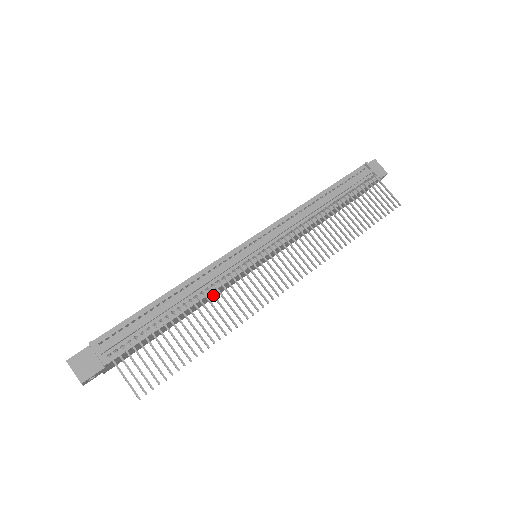
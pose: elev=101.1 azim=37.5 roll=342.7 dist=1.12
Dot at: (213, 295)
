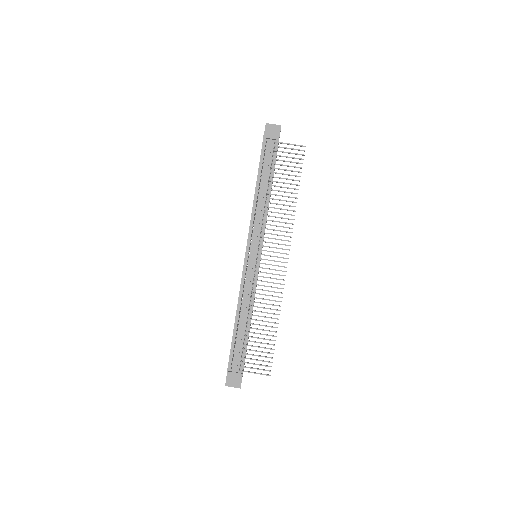
Dot at: occluded
